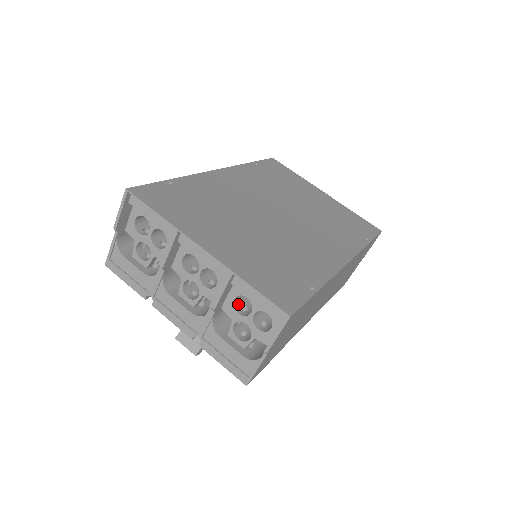
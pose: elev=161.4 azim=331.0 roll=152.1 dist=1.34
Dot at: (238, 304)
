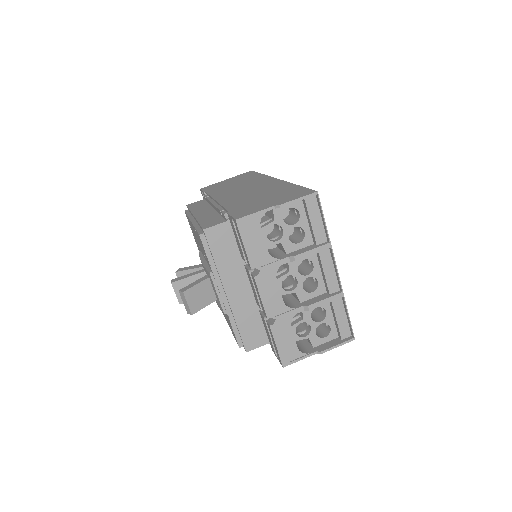
Dot at: (310, 310)
